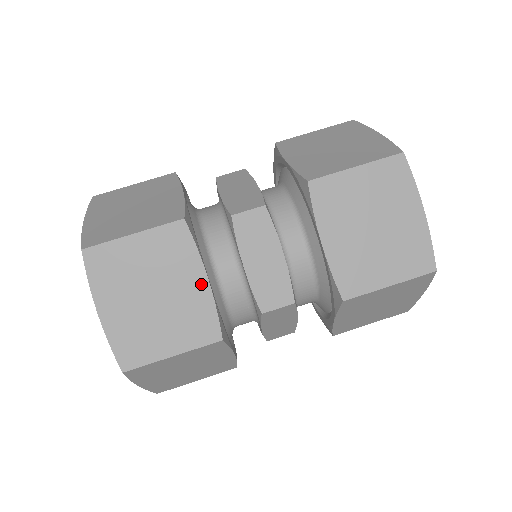
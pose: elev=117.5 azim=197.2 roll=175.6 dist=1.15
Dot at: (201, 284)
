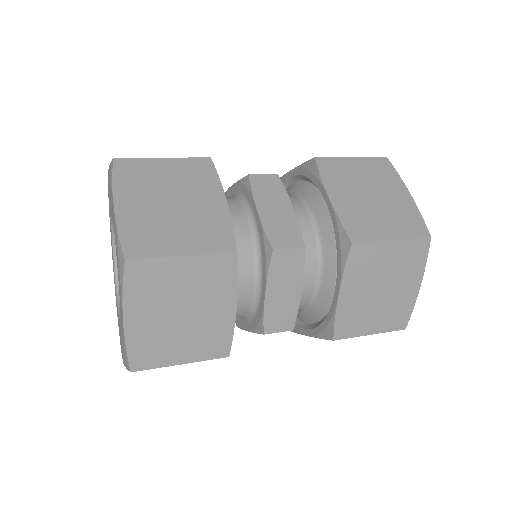
Dot at: (229, 311)
